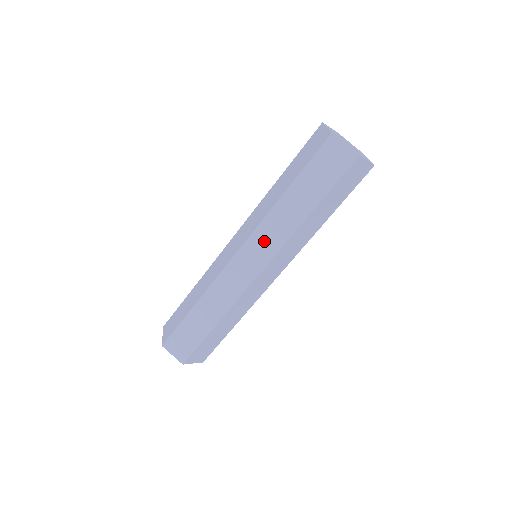
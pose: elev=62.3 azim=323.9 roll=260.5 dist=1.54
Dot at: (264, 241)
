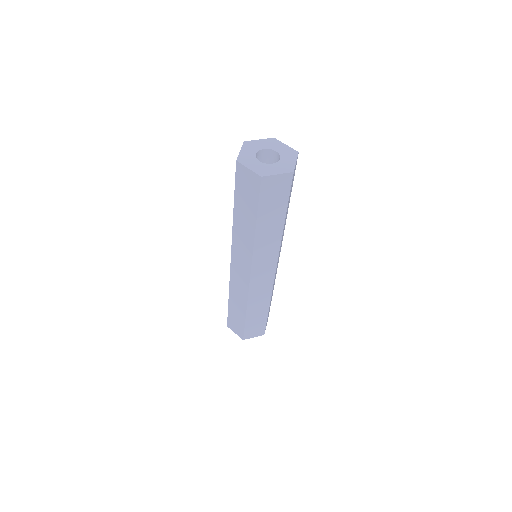
Dot at: (264, 258)
